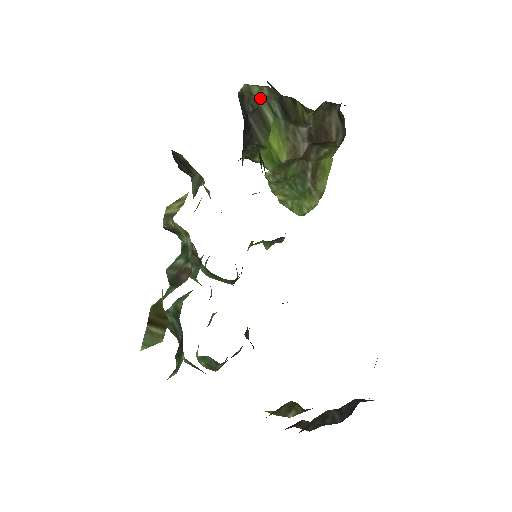
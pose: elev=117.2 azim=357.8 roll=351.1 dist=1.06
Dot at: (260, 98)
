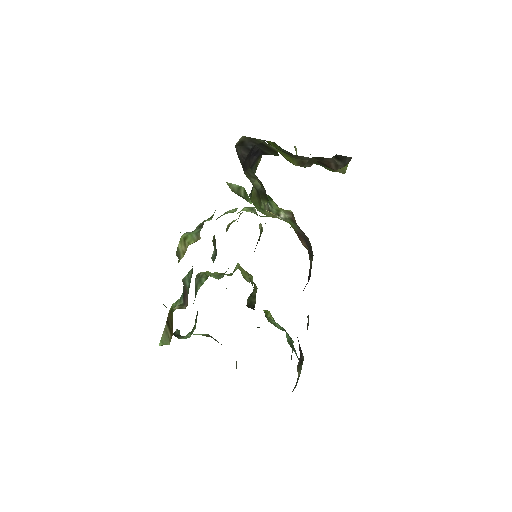
Dot at: (260, 139)
